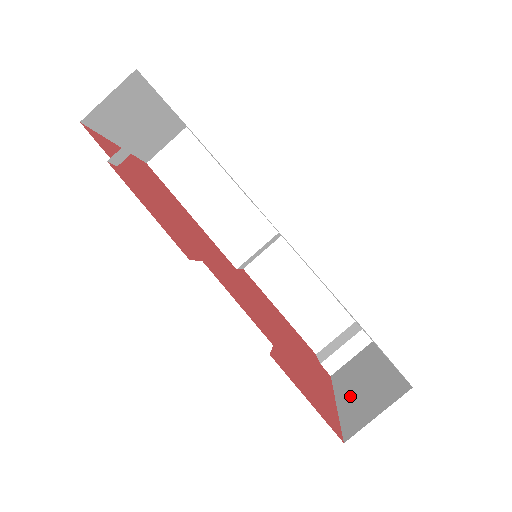
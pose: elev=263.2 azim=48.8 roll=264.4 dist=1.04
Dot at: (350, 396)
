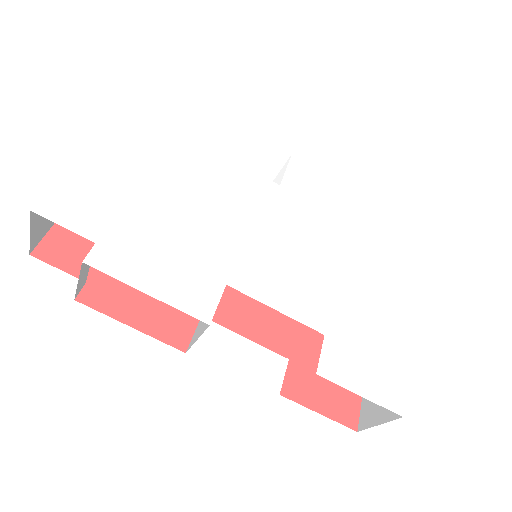
Dot at: occluded
